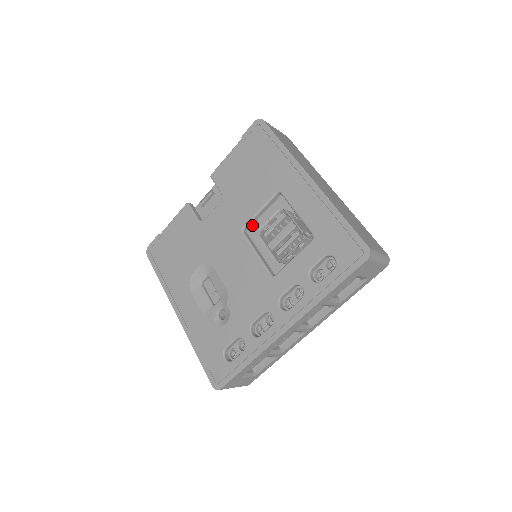
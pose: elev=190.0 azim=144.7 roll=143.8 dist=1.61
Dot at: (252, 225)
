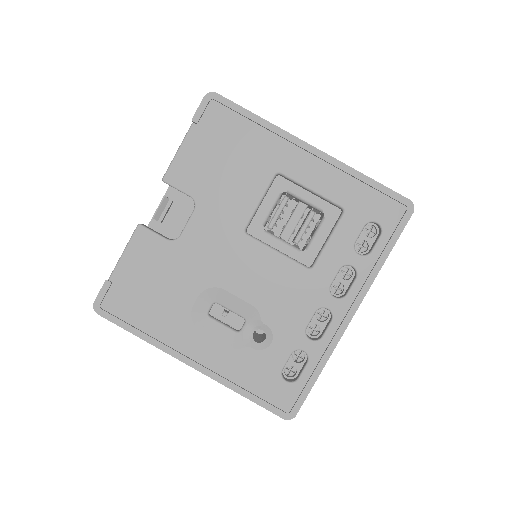
Dot at: occluded
